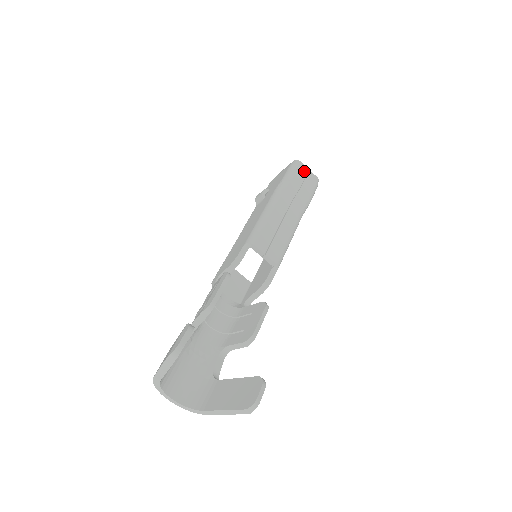
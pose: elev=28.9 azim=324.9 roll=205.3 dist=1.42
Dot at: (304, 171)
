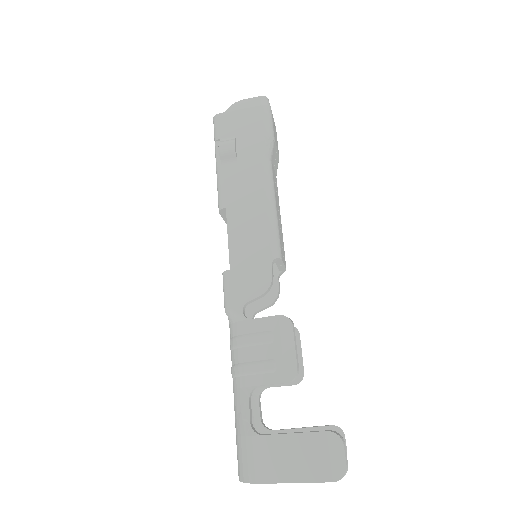
Dot at: occluded
